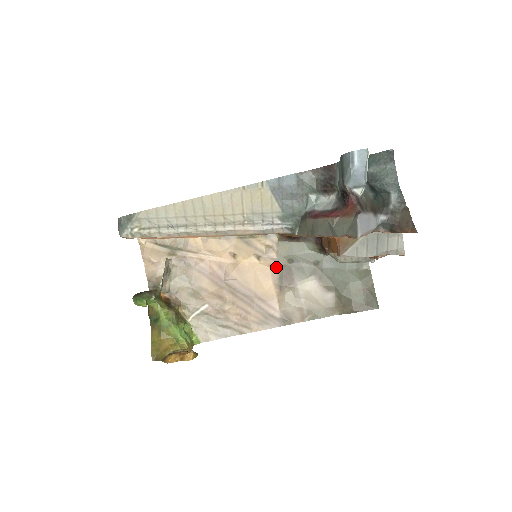
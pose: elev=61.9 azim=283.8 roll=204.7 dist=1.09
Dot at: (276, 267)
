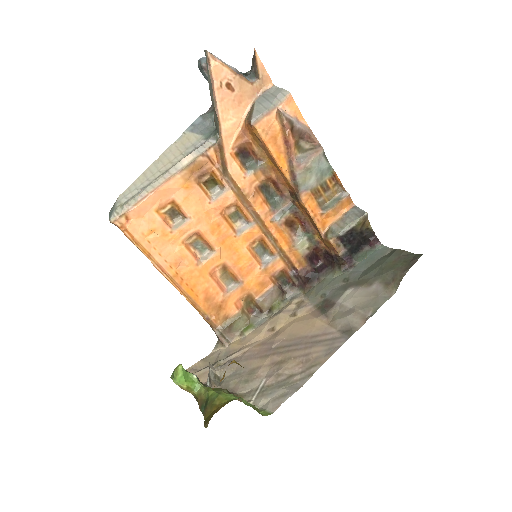
Dot at: (314, 309)
